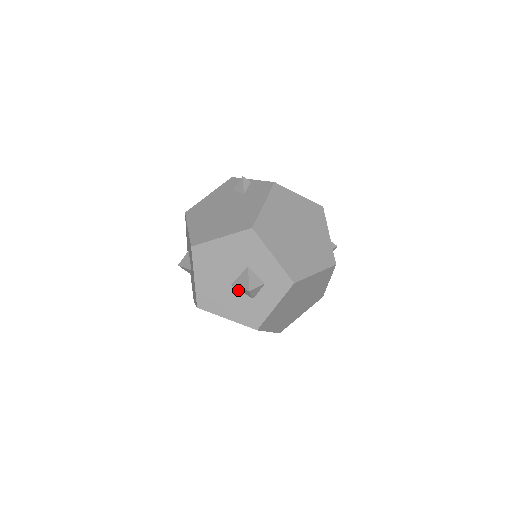
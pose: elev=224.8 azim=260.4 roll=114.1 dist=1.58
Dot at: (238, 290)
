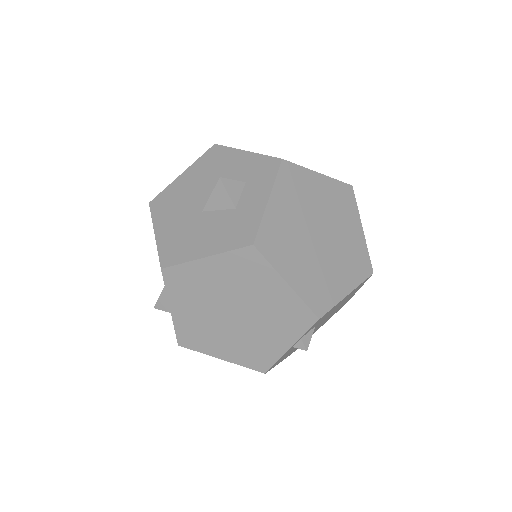
Dot at: (213, 212)
